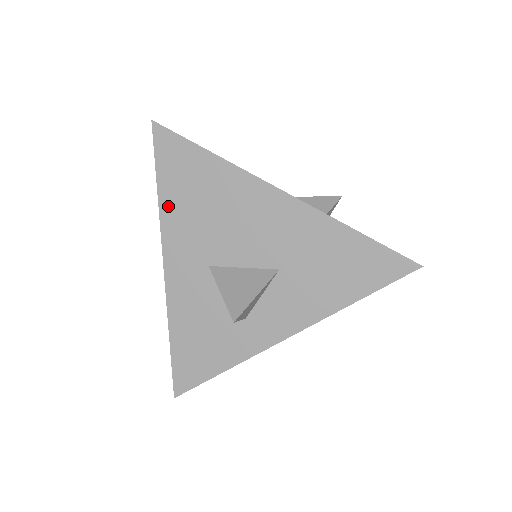
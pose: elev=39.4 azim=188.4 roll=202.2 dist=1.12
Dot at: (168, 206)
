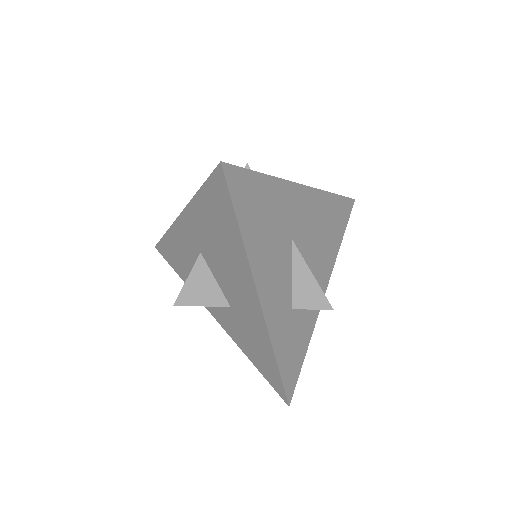
Dot at: (199, 205)
